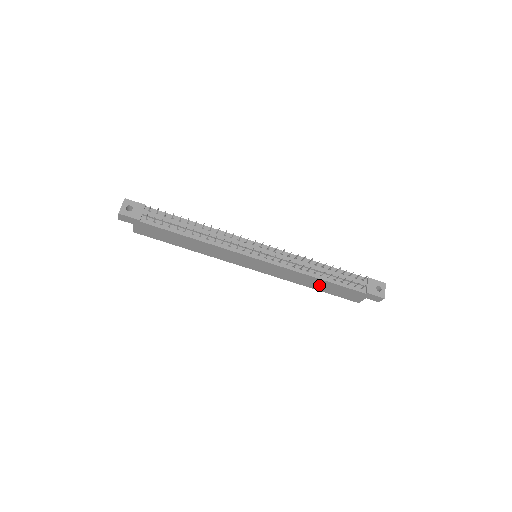
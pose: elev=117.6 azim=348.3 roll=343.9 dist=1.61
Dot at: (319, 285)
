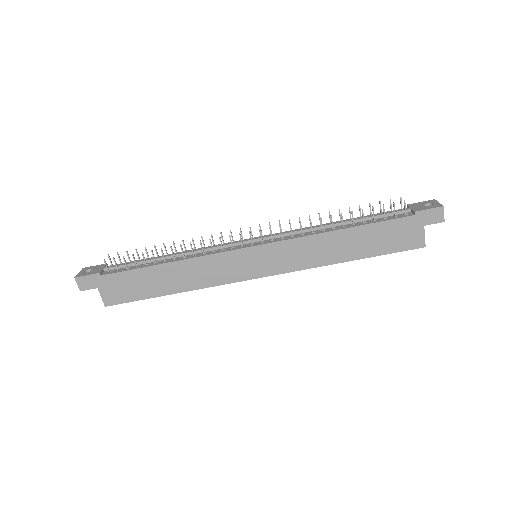
Dot at: (353, 245)
